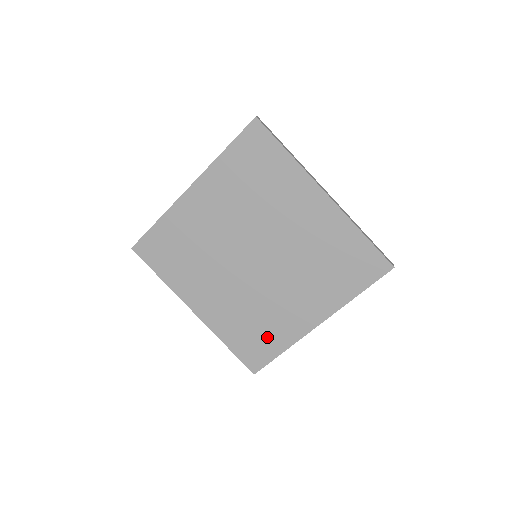
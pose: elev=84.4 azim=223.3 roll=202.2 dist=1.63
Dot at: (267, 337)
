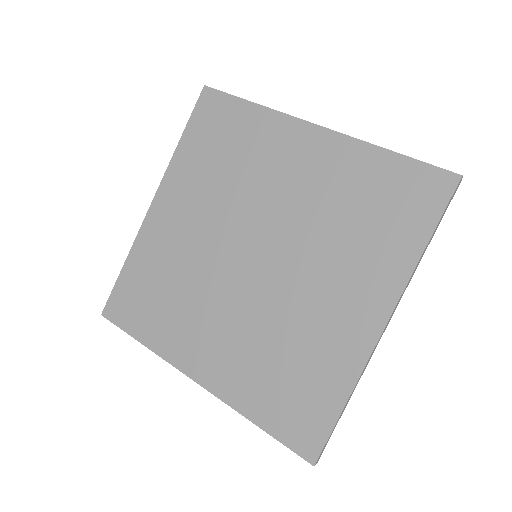
Dot at: (311, 382)
